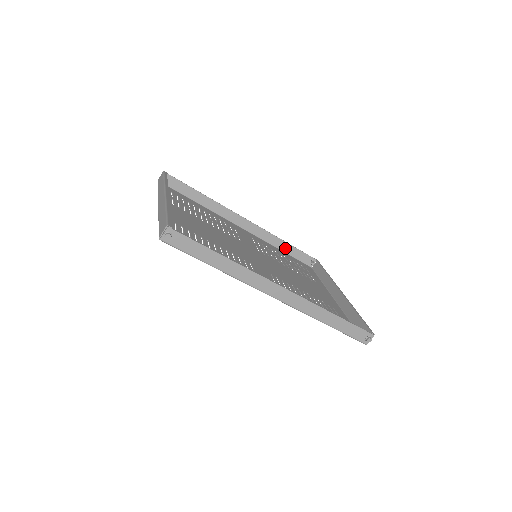
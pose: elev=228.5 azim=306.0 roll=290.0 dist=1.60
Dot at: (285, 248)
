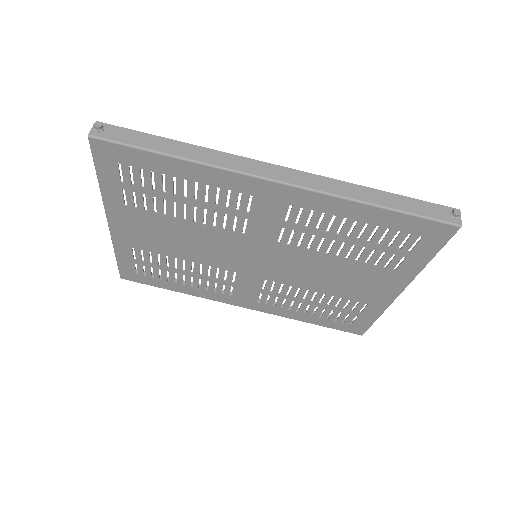
Dot at: occluded
